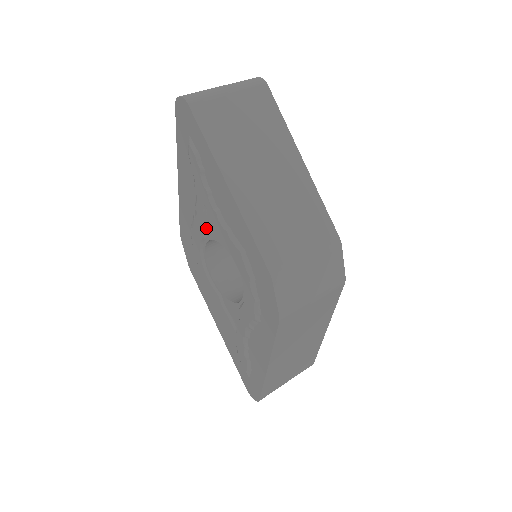
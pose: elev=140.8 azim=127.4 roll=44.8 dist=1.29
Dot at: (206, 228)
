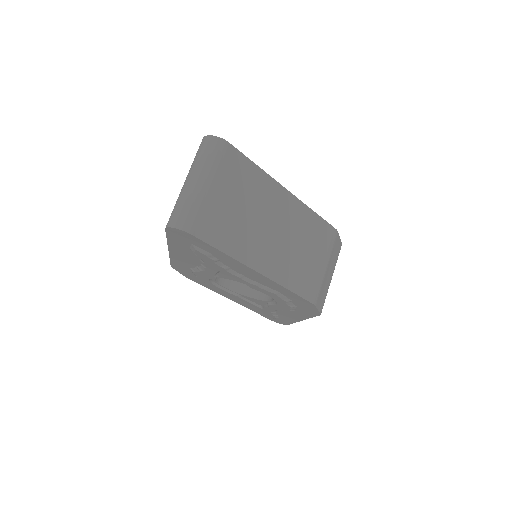
Dot at: (218, 274)
